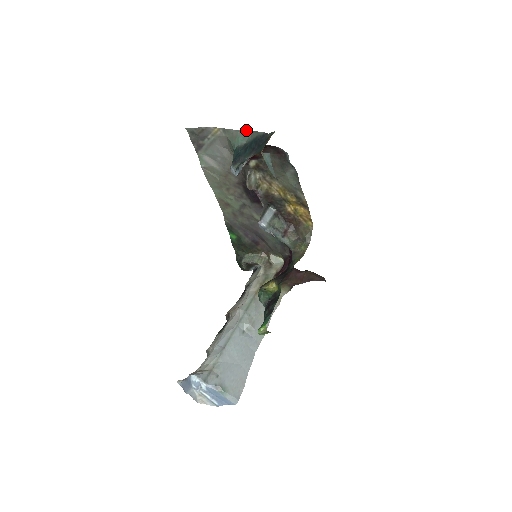
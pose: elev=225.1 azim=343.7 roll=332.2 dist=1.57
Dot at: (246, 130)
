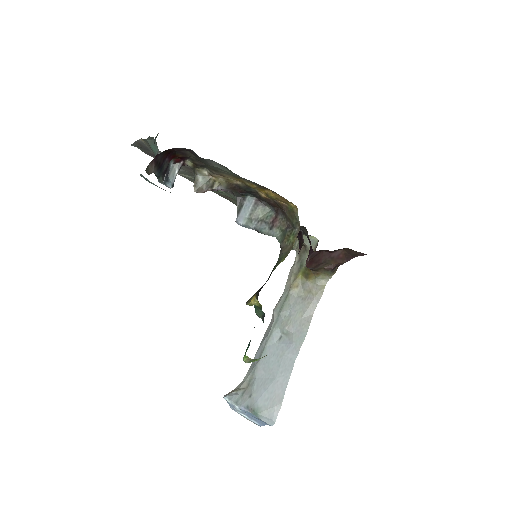
Dot at: (149, 137)
